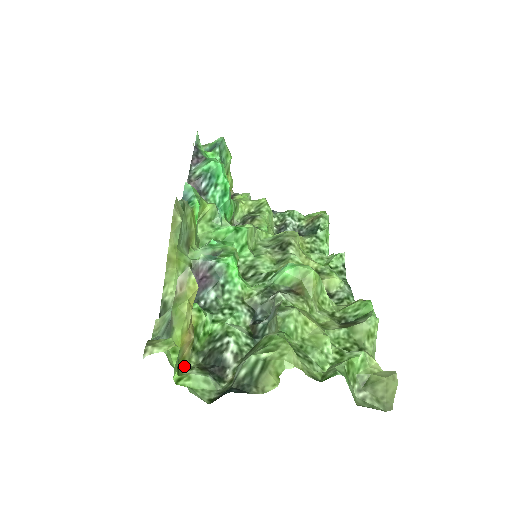
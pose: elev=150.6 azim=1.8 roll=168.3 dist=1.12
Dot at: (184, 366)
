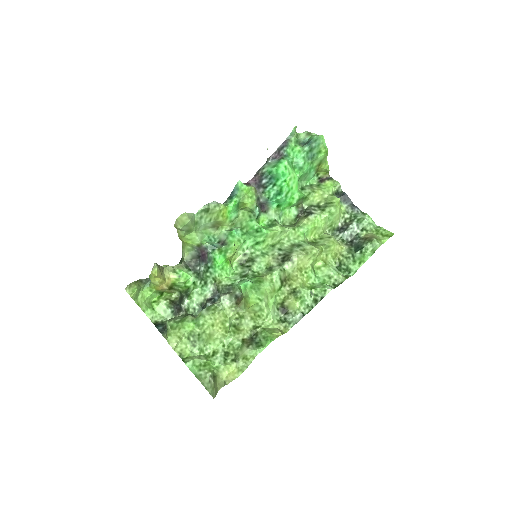
Dot at: (171, 294)
